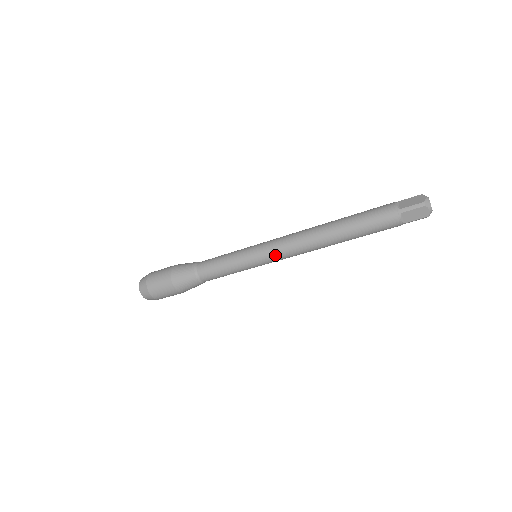
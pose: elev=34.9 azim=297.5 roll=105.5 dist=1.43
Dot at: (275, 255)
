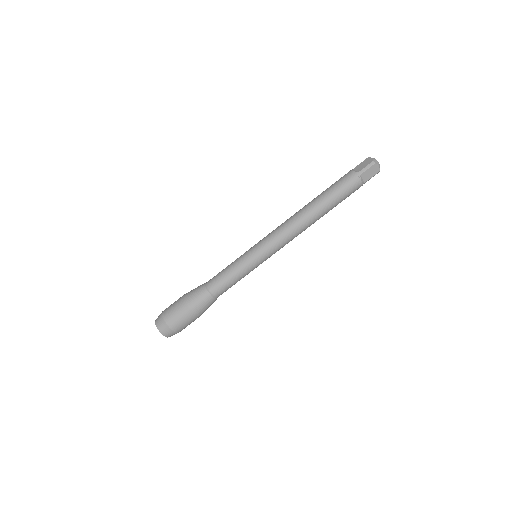
Dot at: (267, 237)
